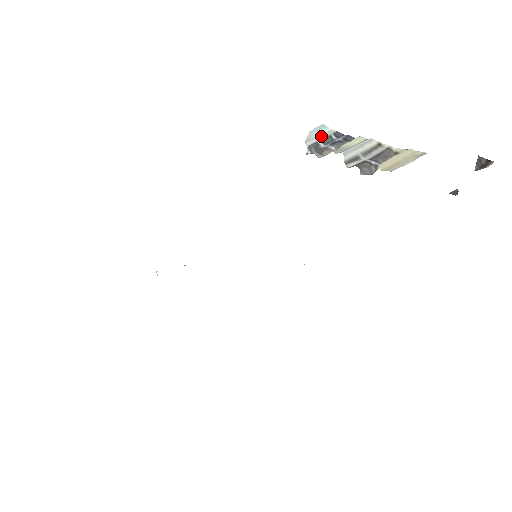
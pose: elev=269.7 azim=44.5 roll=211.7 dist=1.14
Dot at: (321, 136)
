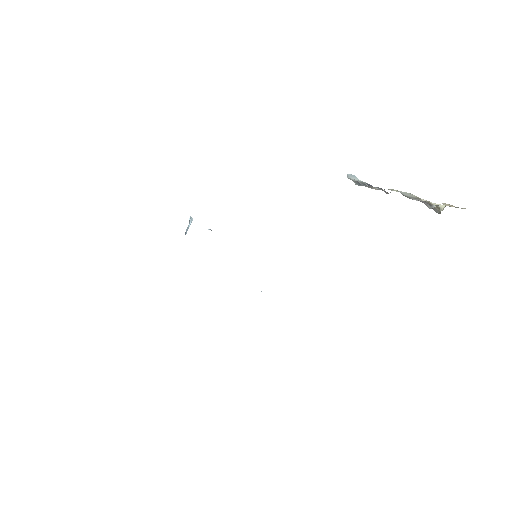
Dot at: (357, 180)
